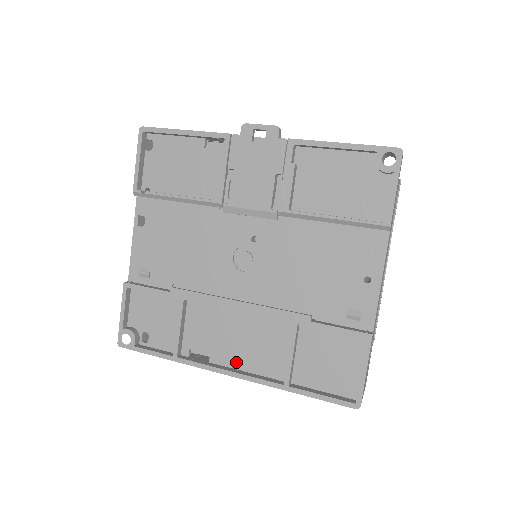
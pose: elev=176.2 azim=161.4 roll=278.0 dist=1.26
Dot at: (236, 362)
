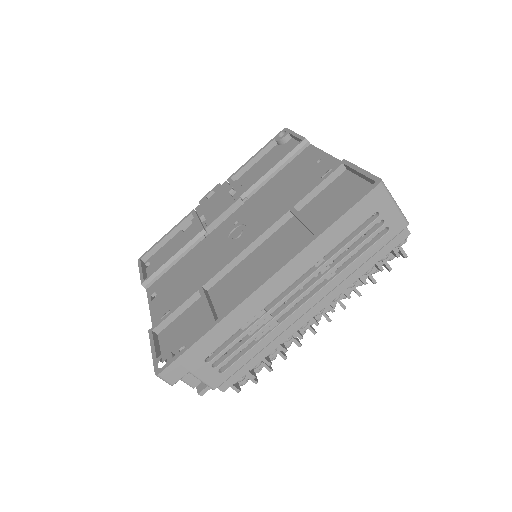
Dot at: occluded
